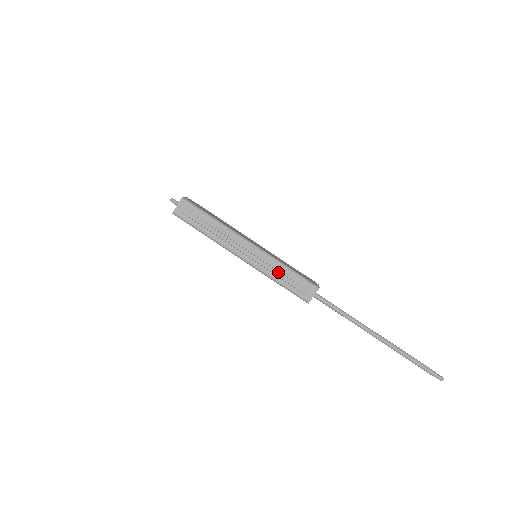
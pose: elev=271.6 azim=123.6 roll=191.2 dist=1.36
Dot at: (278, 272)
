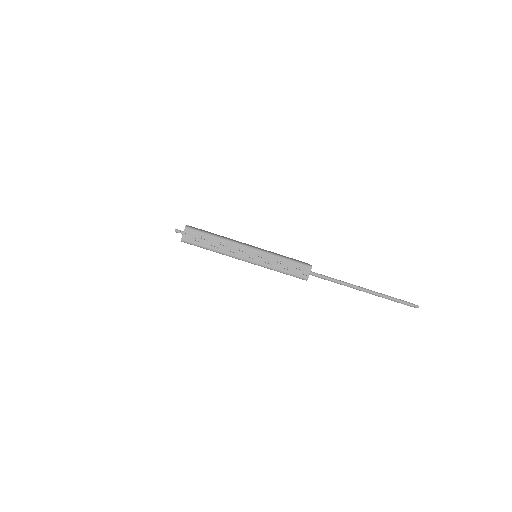
Dot at: (278, 263)
